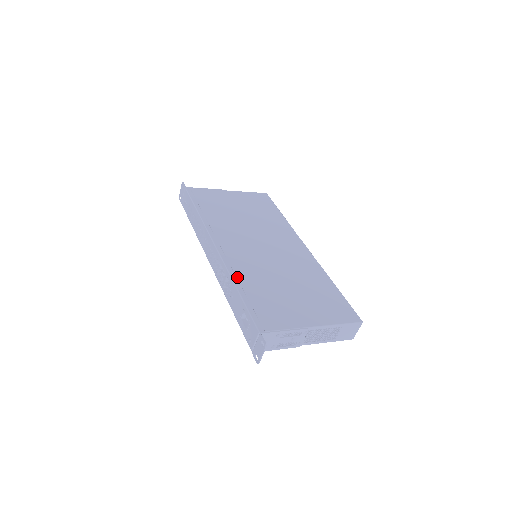
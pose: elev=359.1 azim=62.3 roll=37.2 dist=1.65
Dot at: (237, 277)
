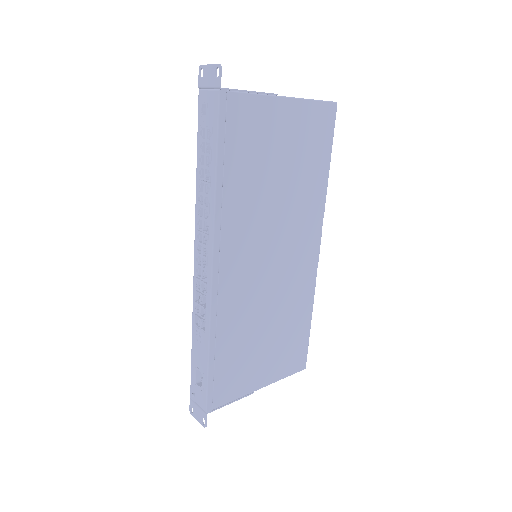
Dot at: (216, 330)
